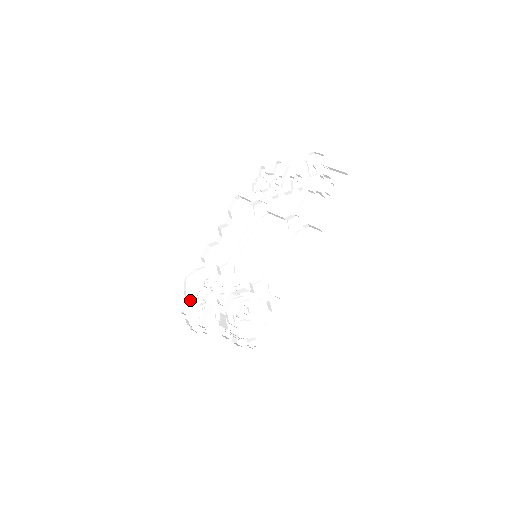
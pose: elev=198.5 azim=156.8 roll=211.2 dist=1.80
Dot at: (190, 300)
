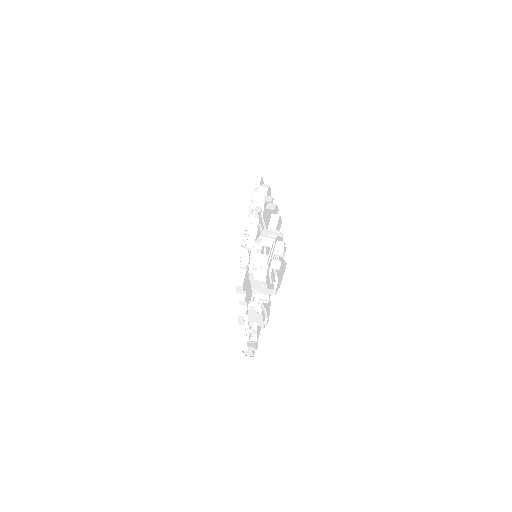
Dot at: occluded
